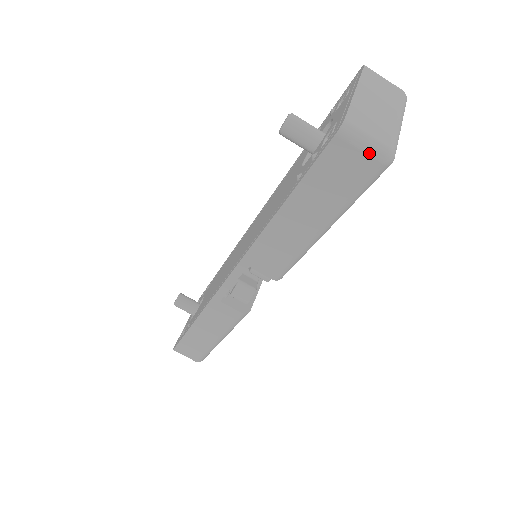
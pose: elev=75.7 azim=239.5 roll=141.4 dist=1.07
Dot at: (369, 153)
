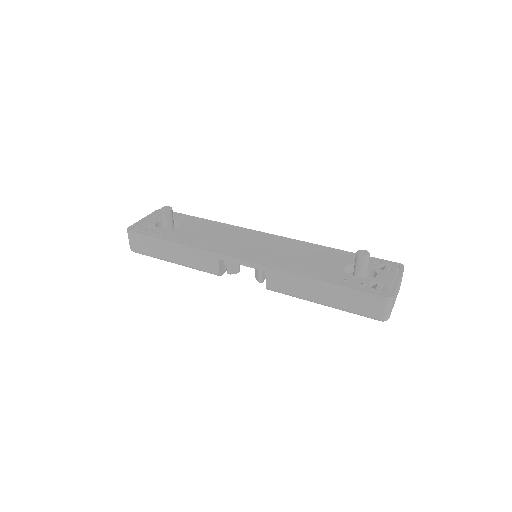
Dot at: (384, 313)
